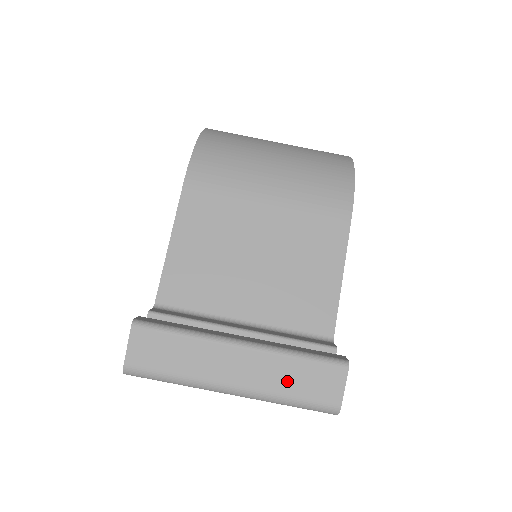
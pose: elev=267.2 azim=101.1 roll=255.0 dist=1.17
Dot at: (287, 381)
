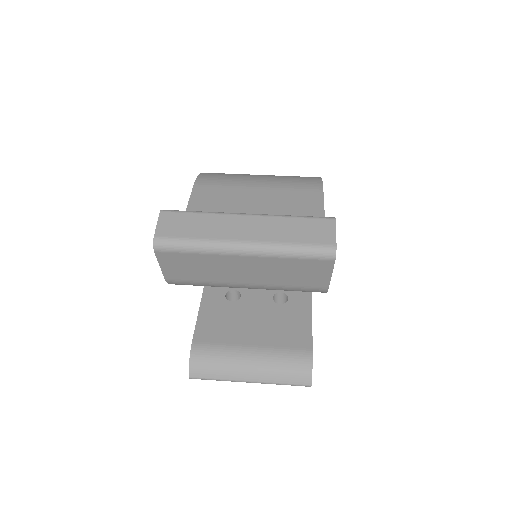
Dot at: (288, 233)
